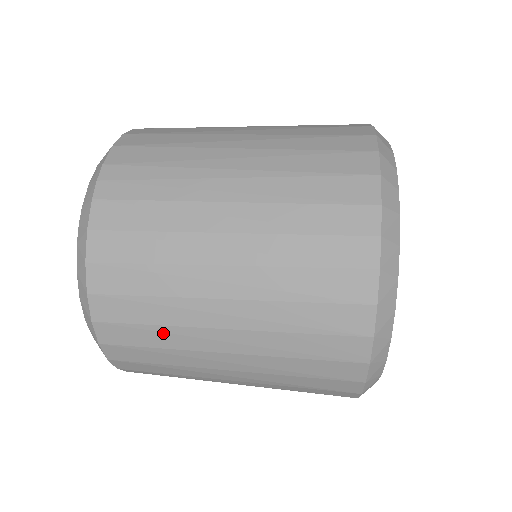
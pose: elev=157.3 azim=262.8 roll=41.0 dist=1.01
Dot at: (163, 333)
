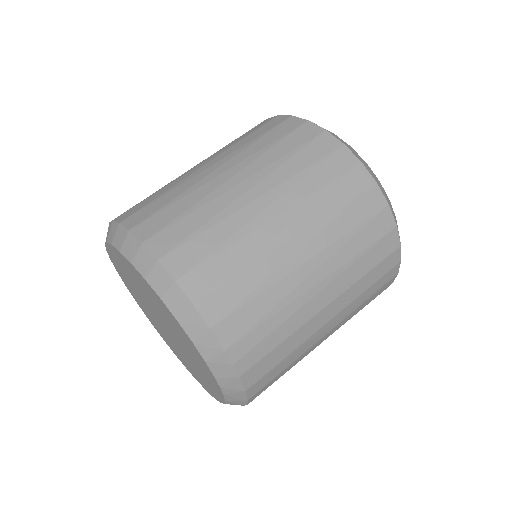
Dot at: occluded
